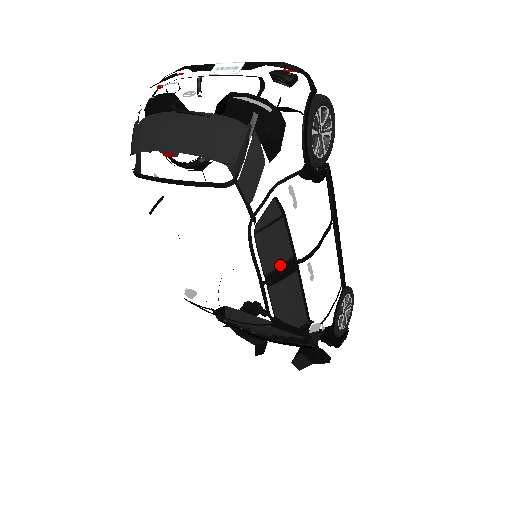
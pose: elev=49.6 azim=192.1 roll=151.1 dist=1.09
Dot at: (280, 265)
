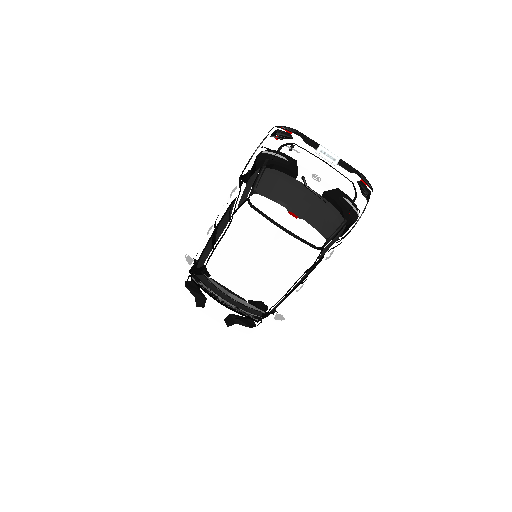
Dot at: (296, 286)
